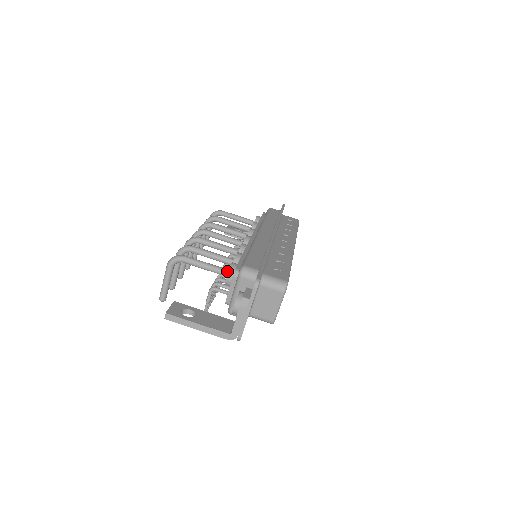
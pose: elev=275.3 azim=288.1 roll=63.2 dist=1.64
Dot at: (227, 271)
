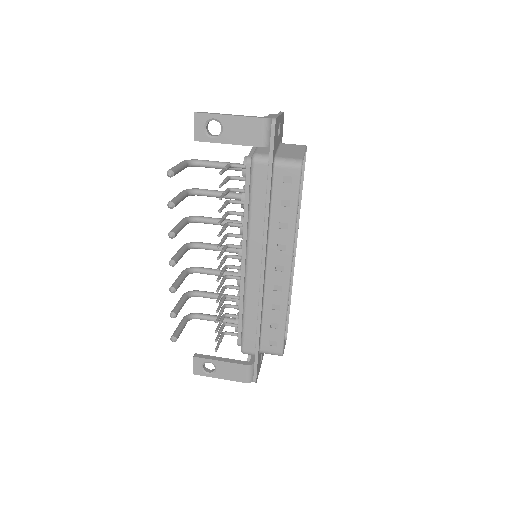
Dot at: occluded
